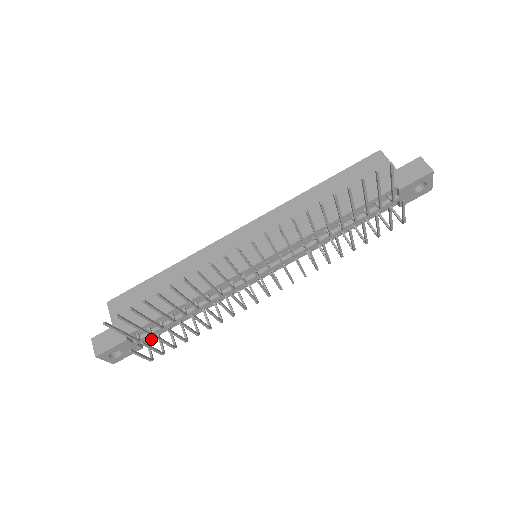
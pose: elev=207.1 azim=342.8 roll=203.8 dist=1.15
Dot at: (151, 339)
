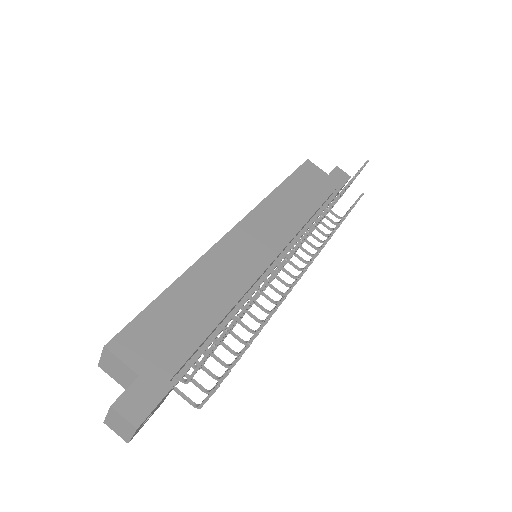
Dot at: occluded
